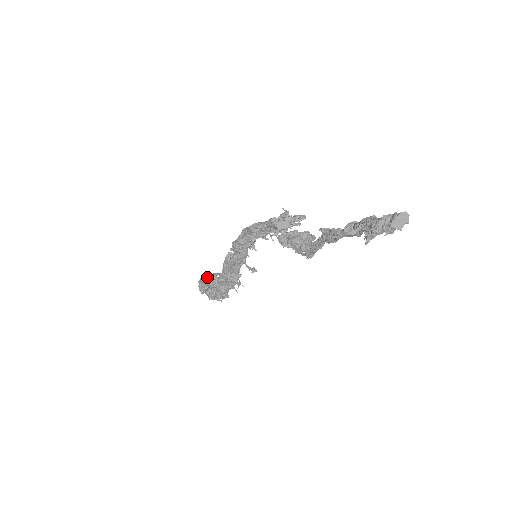
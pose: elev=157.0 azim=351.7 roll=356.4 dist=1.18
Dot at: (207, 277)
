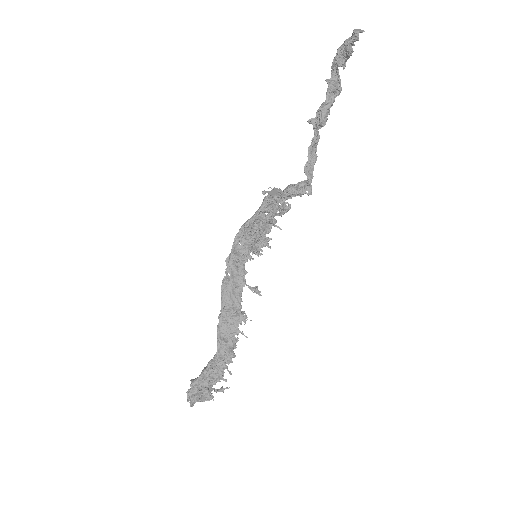
Dot at: occluded
